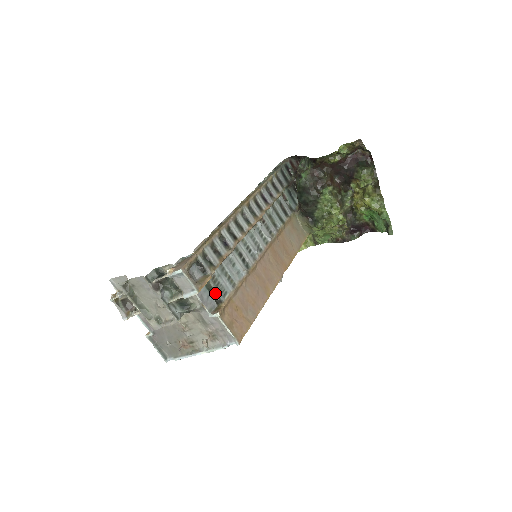
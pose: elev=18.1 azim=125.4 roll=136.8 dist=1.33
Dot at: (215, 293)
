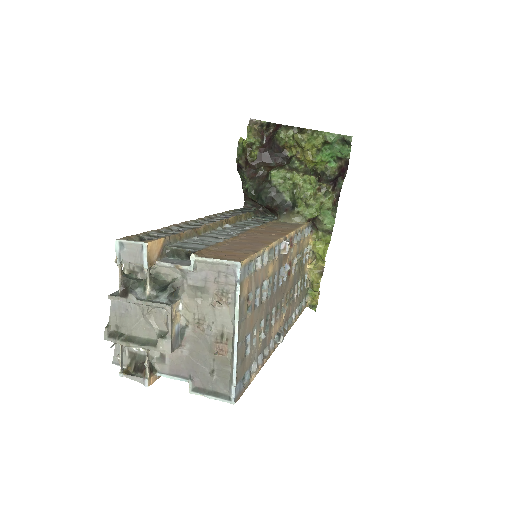
Dot at: (184, 252)
